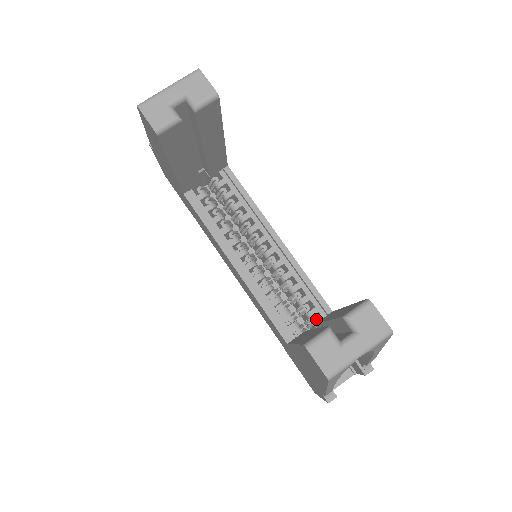
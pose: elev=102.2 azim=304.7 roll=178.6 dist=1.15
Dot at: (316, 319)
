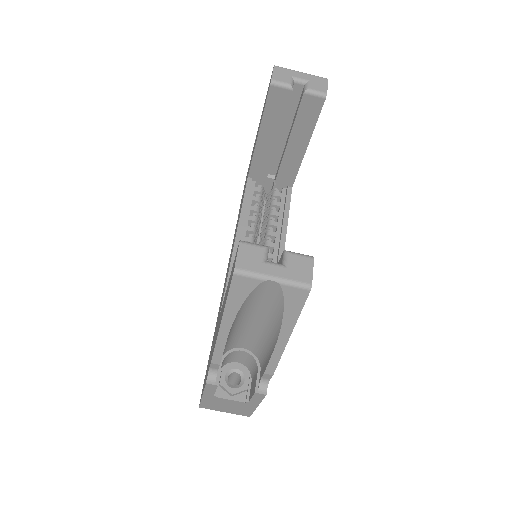
Dot at: occluded
